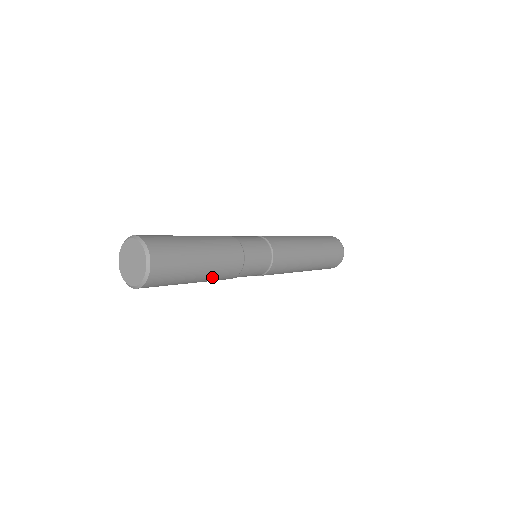
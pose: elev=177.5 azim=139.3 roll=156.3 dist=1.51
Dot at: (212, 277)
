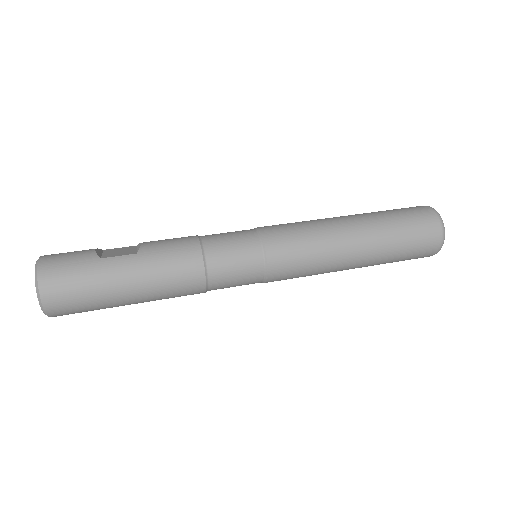
Dot at: (158, 299)
